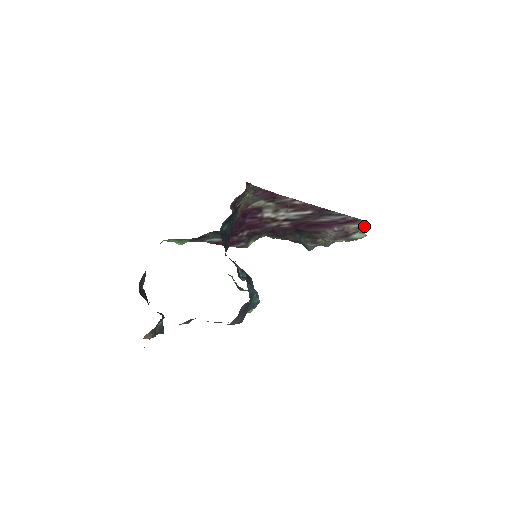
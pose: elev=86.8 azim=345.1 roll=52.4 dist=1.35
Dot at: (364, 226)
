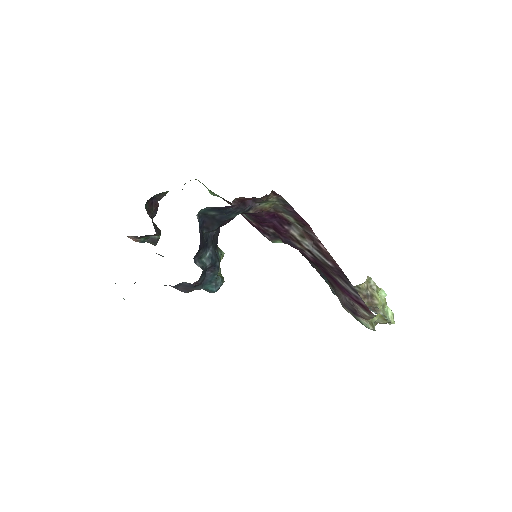
Dot at: (384, 321)
